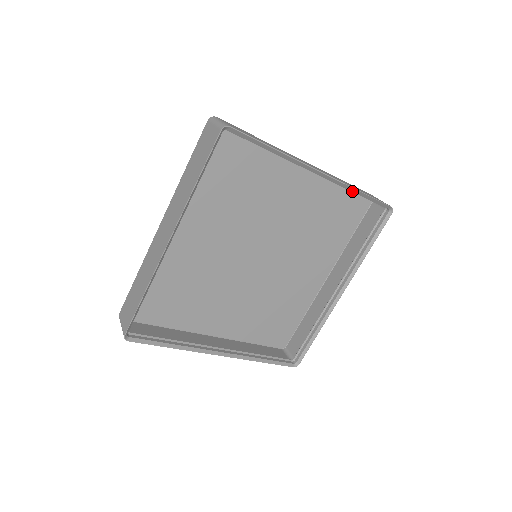
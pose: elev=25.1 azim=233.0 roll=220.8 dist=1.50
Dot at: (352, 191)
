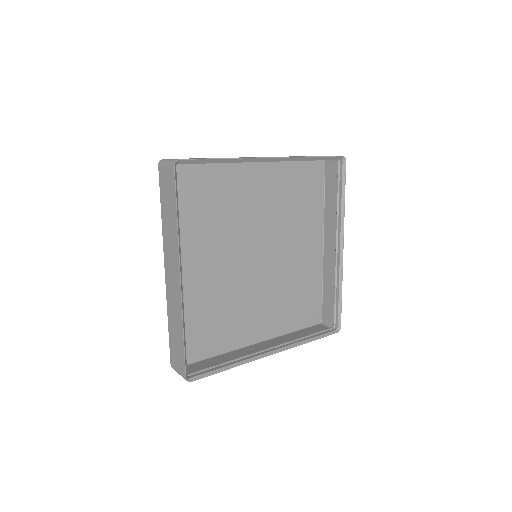
Dot at: (335, 287)
